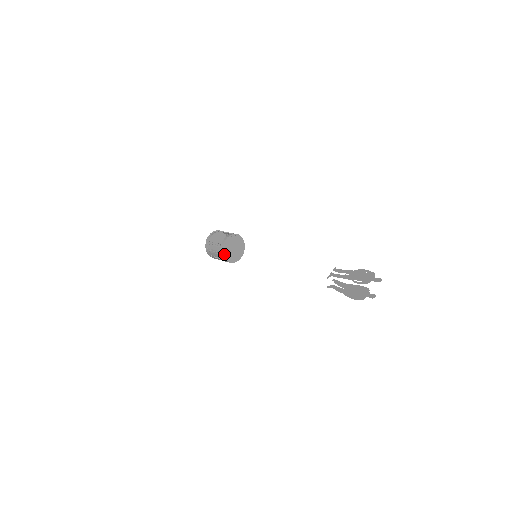
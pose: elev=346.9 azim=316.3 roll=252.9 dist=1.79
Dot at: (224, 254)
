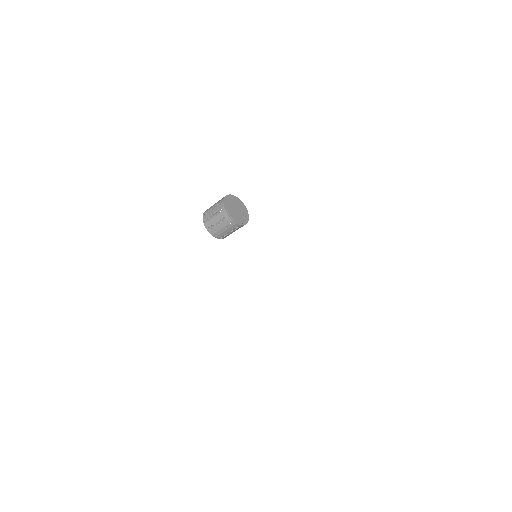
Dot at: (225, 202)
